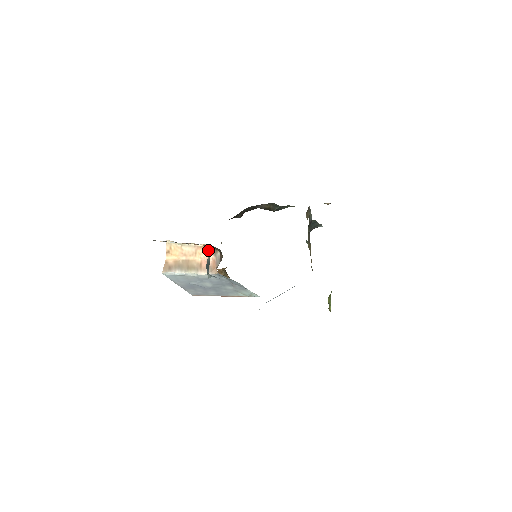
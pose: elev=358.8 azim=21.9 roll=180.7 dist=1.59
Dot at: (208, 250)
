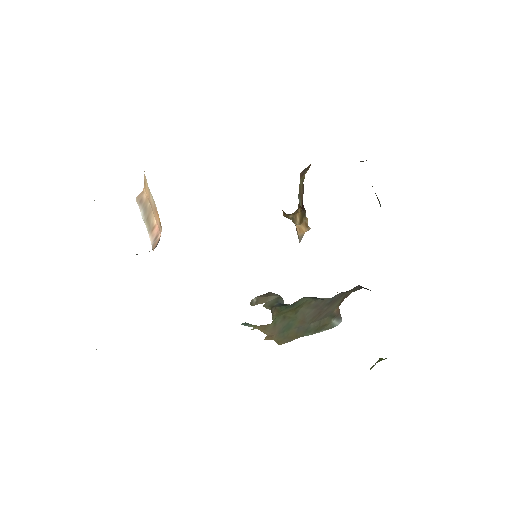
Dot at: occluded
